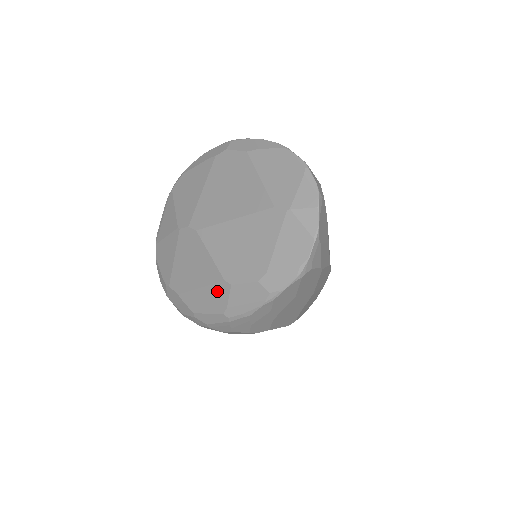
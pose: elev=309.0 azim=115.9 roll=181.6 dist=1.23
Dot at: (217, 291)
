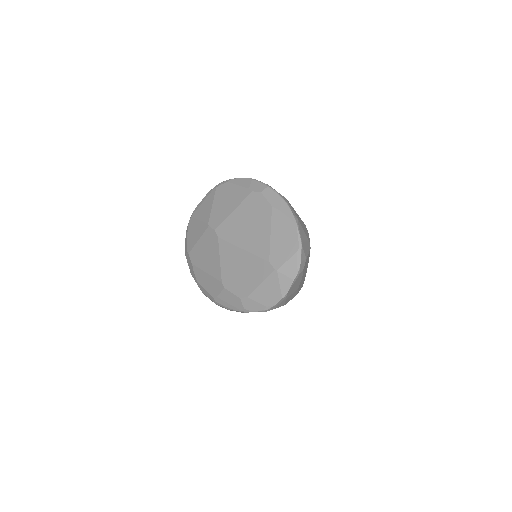
Dot at: (215, 284)
